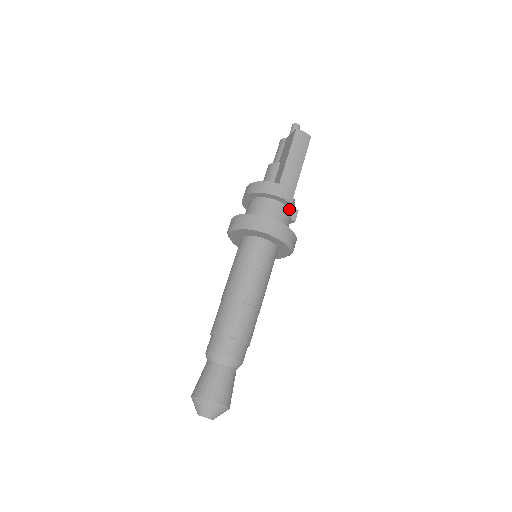
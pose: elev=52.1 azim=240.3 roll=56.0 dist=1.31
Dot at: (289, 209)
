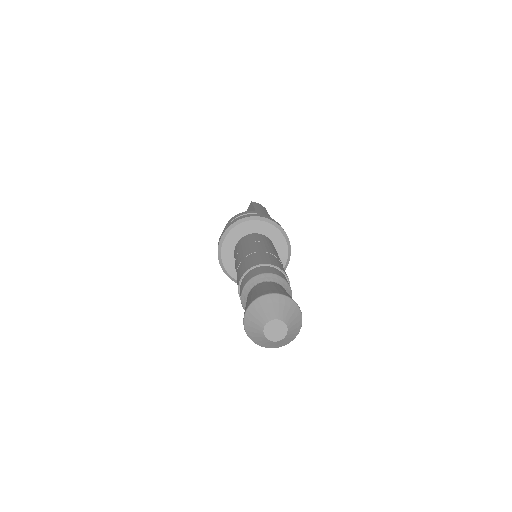
Dot at: occluded
